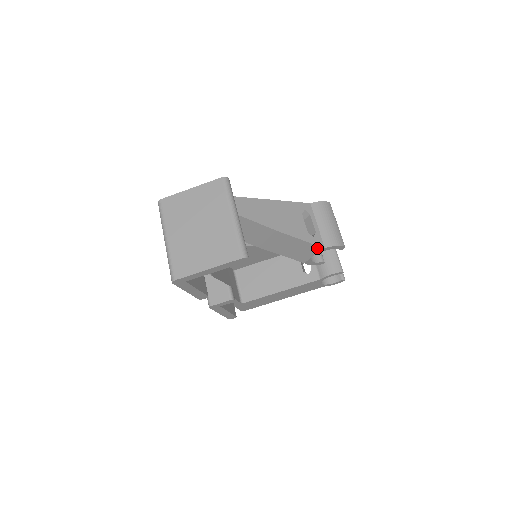
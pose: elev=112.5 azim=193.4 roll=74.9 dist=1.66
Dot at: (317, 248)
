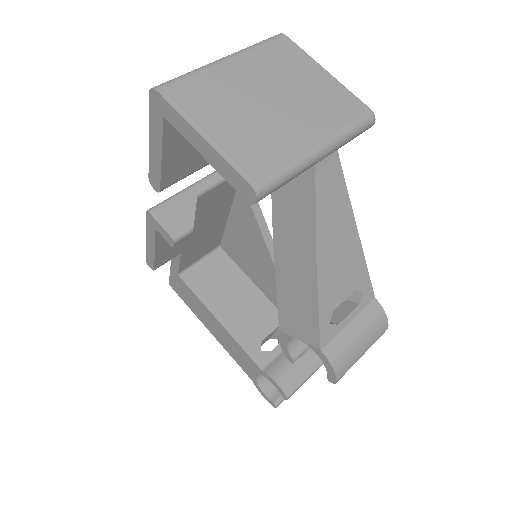
Dot at: (315, 338)
